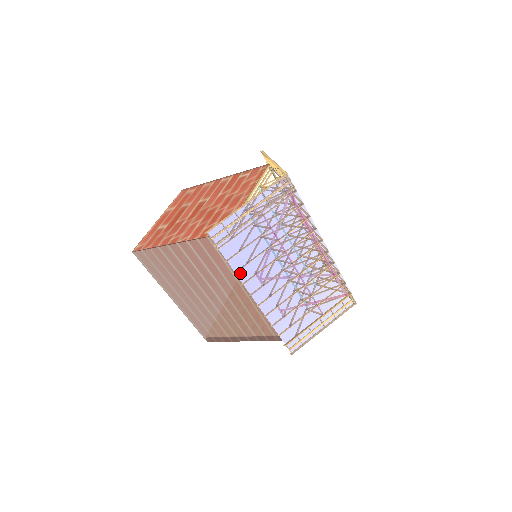
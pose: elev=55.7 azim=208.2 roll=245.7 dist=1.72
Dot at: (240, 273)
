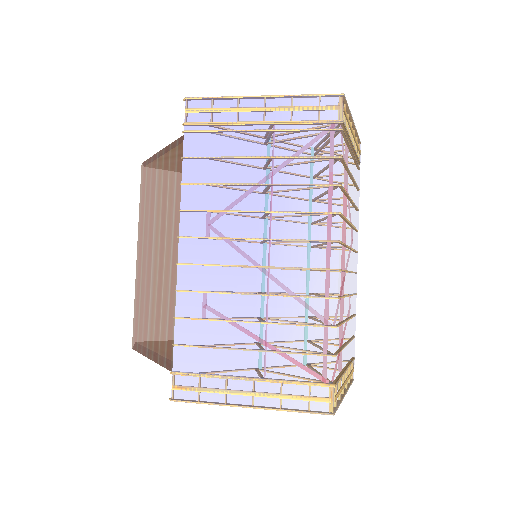
Dot at: (188, 189)
